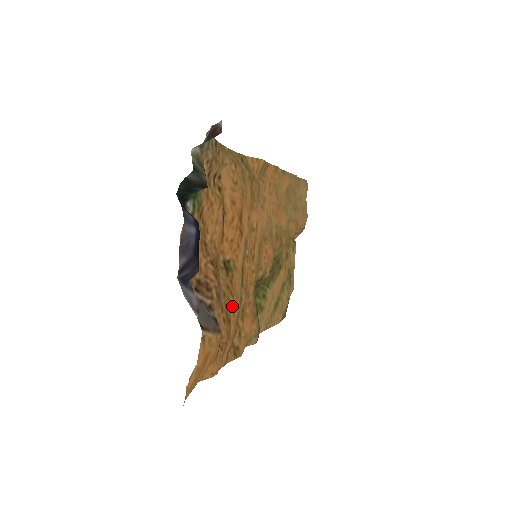
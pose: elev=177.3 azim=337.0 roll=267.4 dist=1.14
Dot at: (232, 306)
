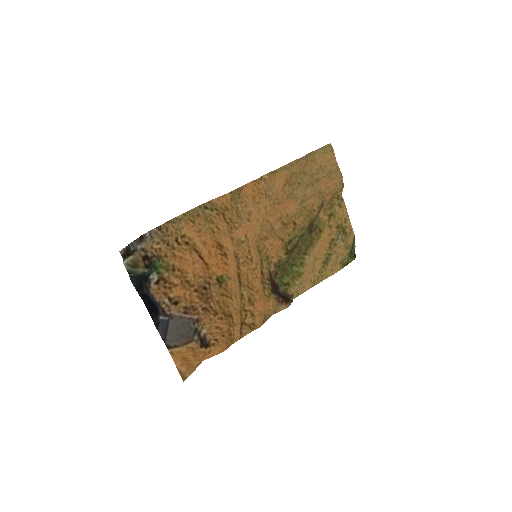
Dot at: (232, 304)
